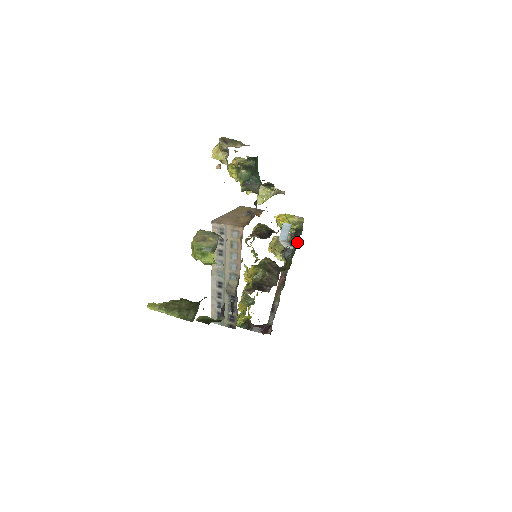
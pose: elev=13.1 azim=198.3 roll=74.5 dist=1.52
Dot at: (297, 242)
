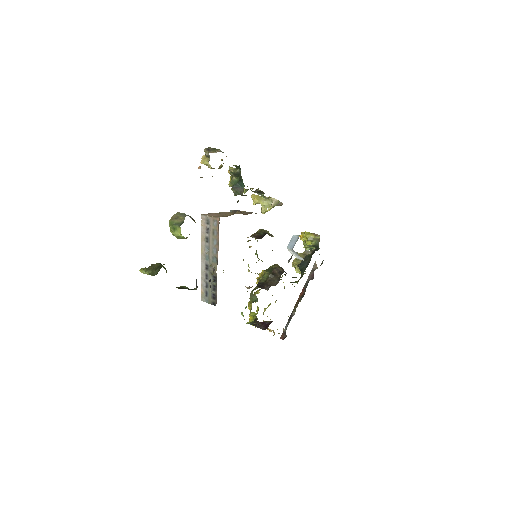
Dot at: (311, 256)
